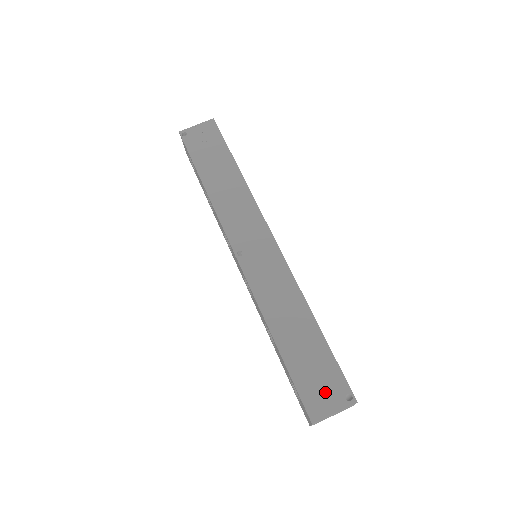
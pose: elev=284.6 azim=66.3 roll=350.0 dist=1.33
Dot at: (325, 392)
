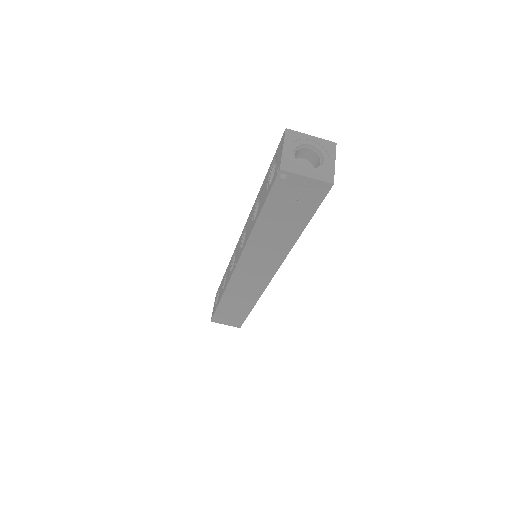
Dot at: (228, 321)
